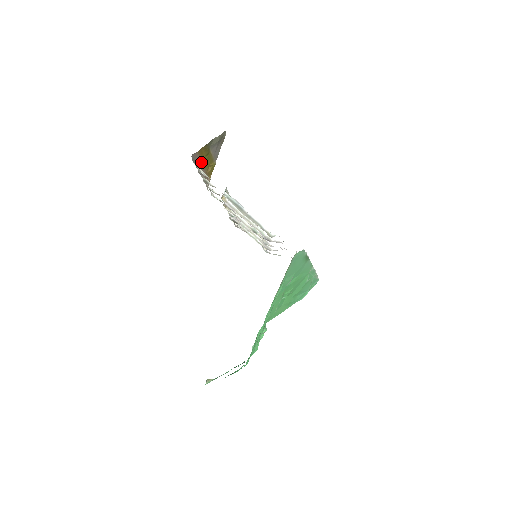
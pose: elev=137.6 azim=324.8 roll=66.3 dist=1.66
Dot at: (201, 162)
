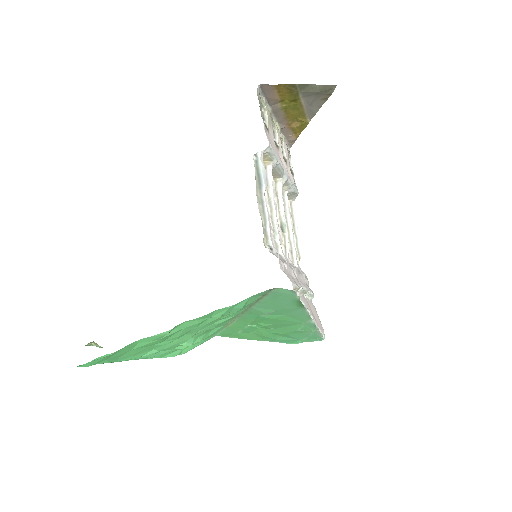
Dot at: (281, 105)
